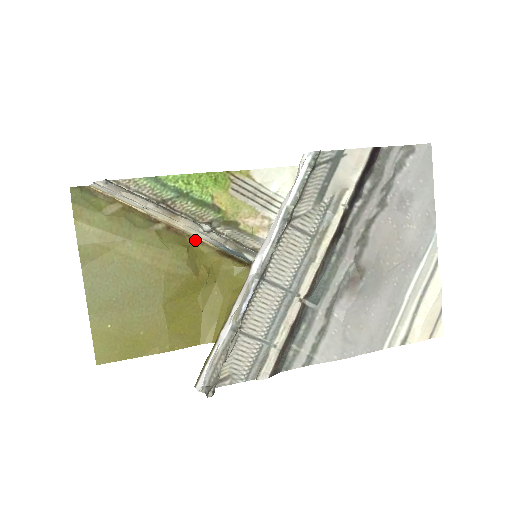
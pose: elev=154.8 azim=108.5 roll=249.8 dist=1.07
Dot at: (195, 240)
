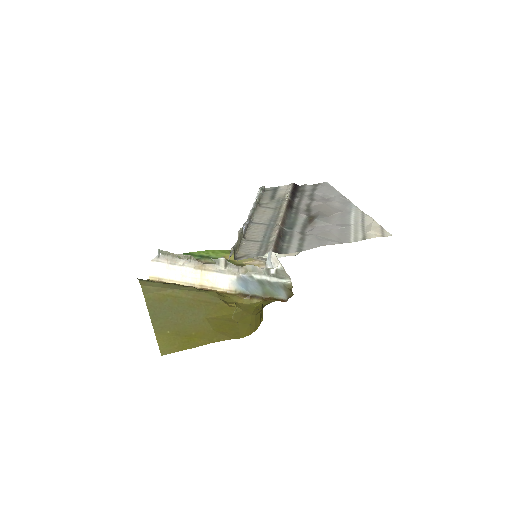
Dot at: (222, 293)
